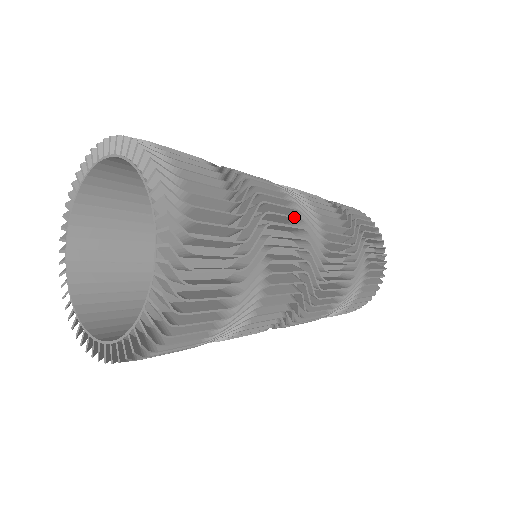
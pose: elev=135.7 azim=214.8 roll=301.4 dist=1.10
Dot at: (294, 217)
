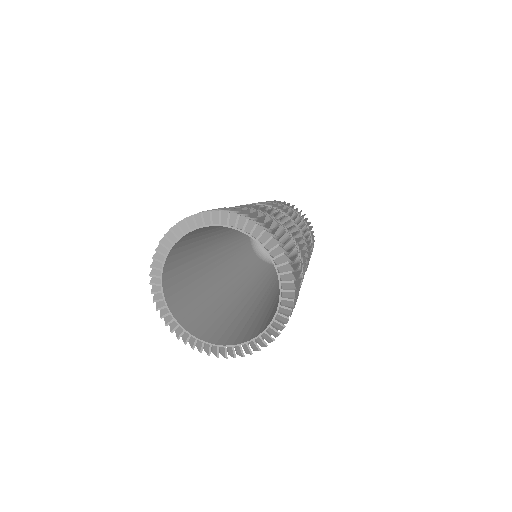
Dot at: occluded
